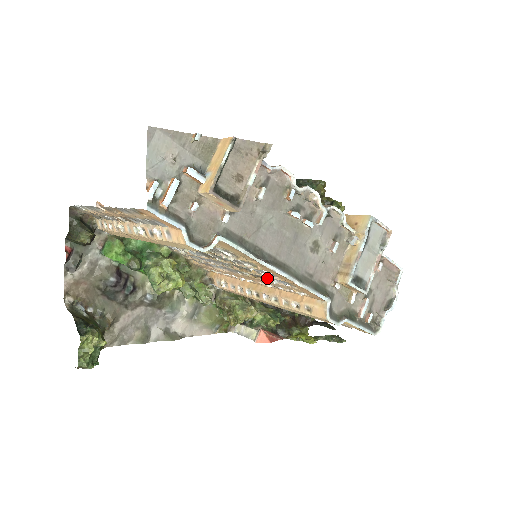
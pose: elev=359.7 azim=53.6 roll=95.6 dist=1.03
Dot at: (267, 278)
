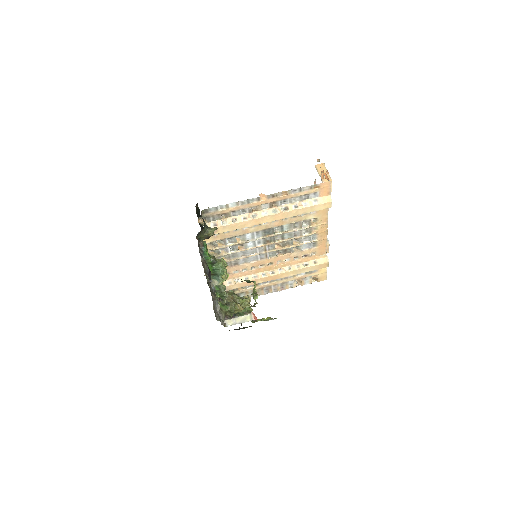
Dot at: (293, 251)
